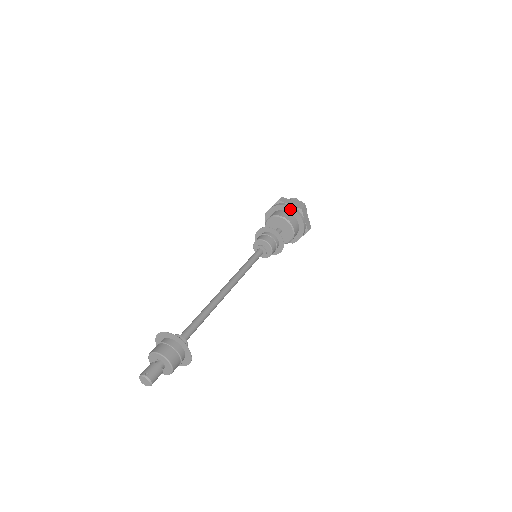
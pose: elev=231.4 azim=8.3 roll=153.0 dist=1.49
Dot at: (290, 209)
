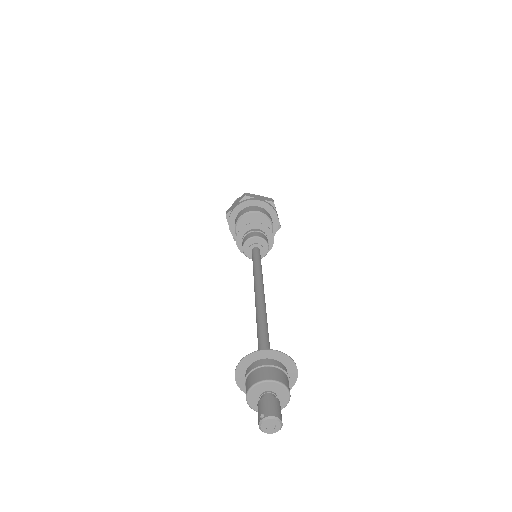
Dot at: (239, 207)
